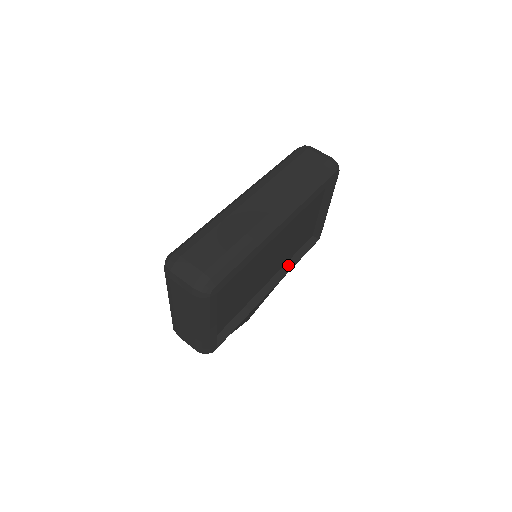
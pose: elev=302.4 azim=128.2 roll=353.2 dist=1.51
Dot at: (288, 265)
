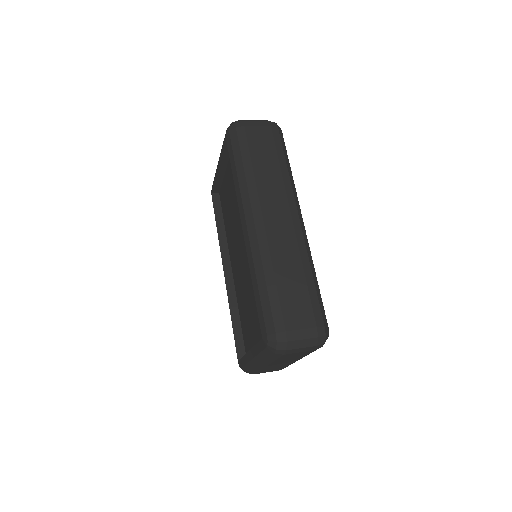
Dot at: occluded
